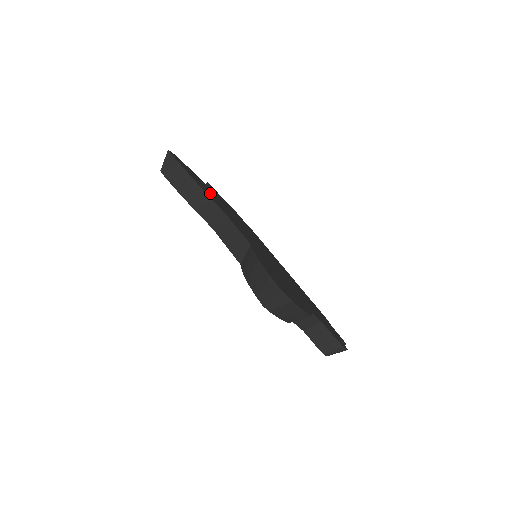
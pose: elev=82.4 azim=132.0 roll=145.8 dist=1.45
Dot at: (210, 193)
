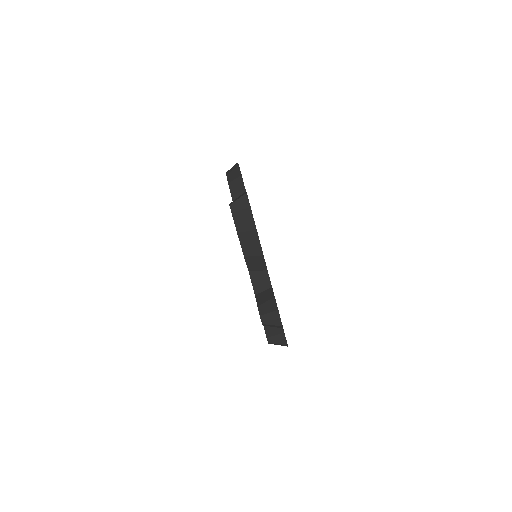
Dot at: occluded
